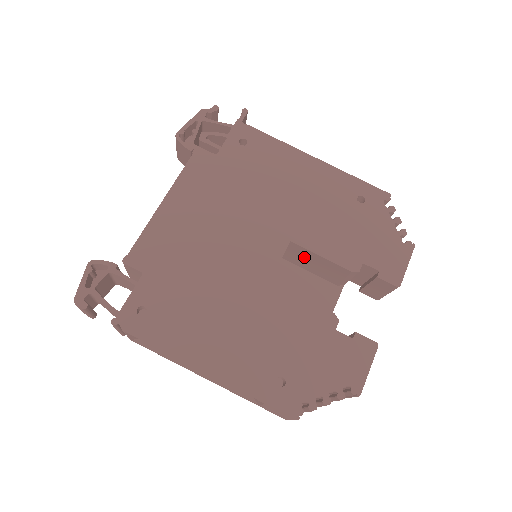
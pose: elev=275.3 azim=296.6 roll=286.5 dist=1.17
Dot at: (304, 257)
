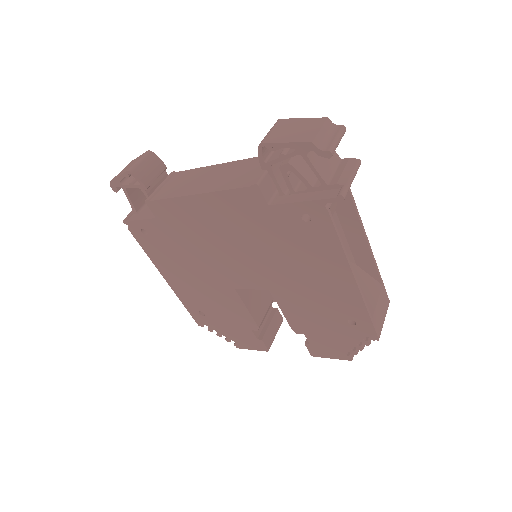
Dot at: occluded
